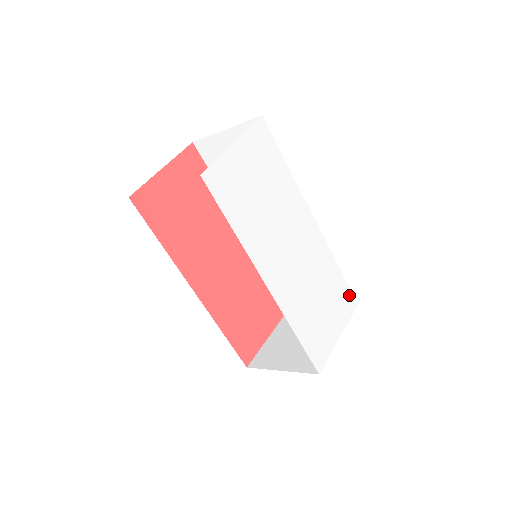
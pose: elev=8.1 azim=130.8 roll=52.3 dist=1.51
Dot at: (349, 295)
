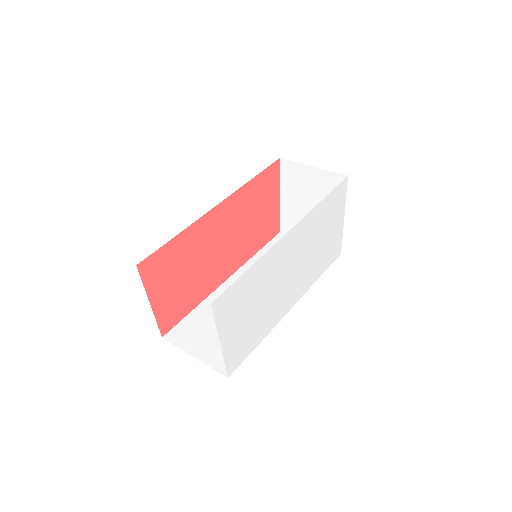
Dot at: (338, 189)
